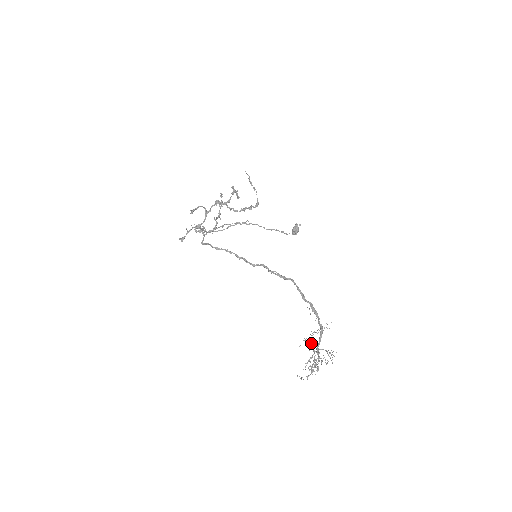
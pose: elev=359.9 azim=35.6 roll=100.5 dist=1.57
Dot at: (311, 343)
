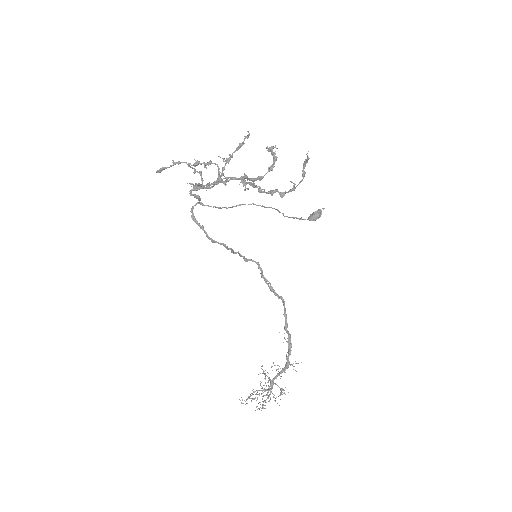
Dot at: occluded
